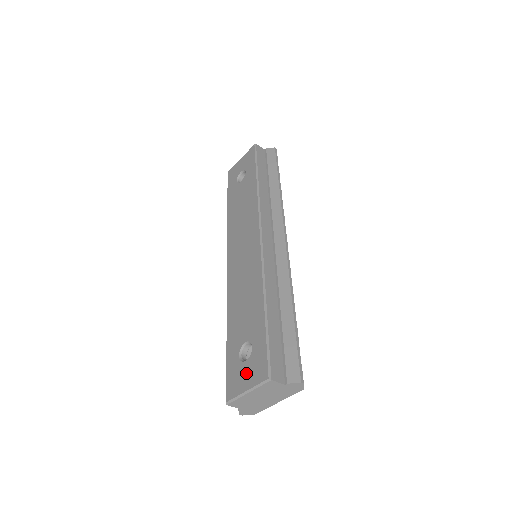
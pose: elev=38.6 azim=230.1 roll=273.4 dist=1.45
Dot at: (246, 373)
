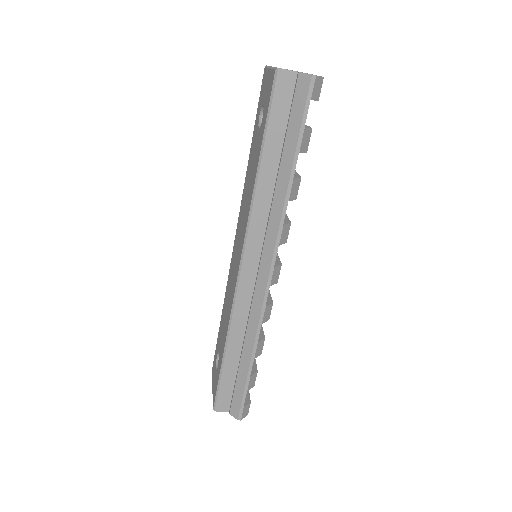
Dot at: (214, 378)
